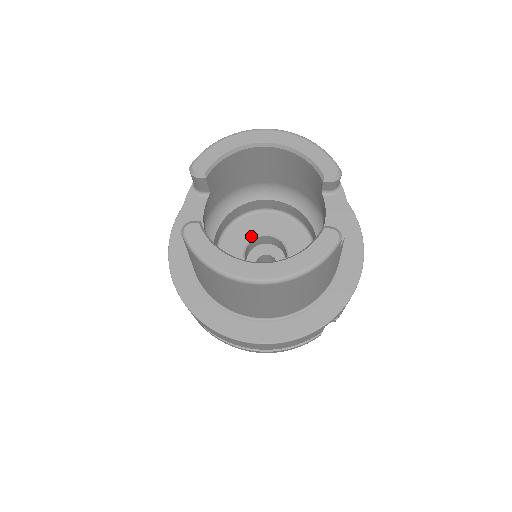
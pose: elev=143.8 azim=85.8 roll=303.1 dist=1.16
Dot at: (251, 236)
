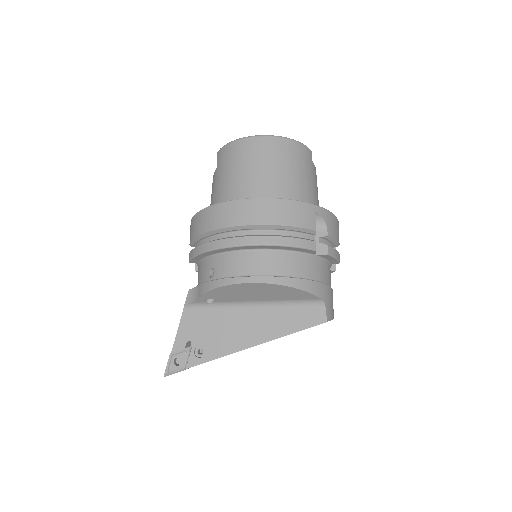
Dot at: occluded
